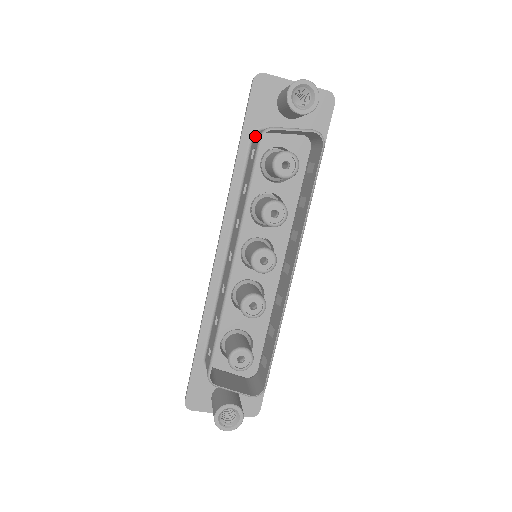
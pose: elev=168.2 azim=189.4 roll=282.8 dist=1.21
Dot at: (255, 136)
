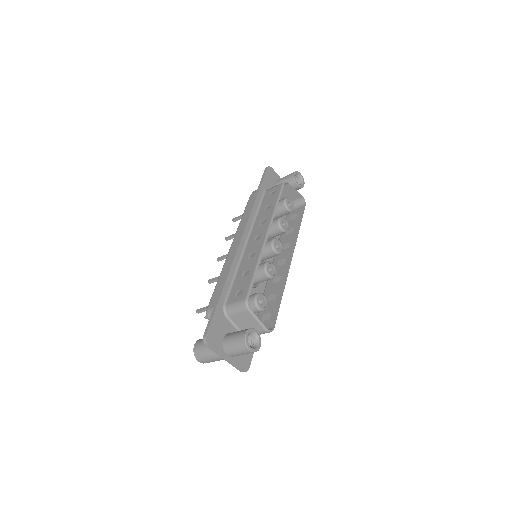
Dot at: (270, 188)
